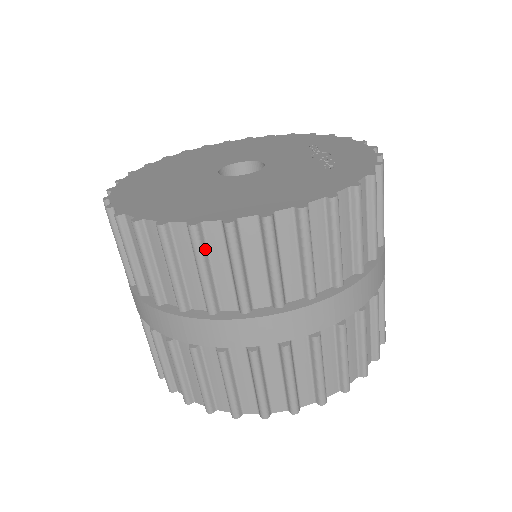
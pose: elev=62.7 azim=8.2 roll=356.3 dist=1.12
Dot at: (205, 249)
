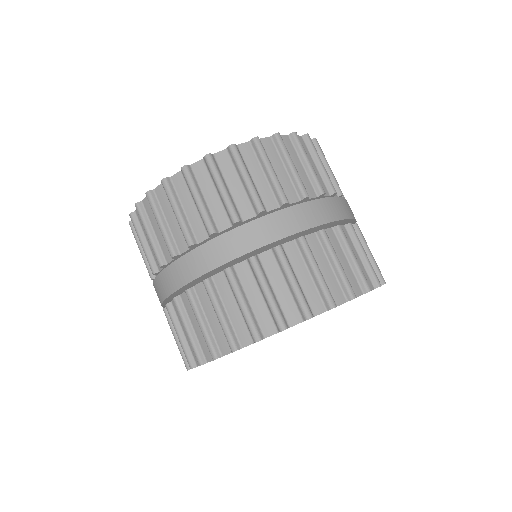
Dot at: (220, 172)
